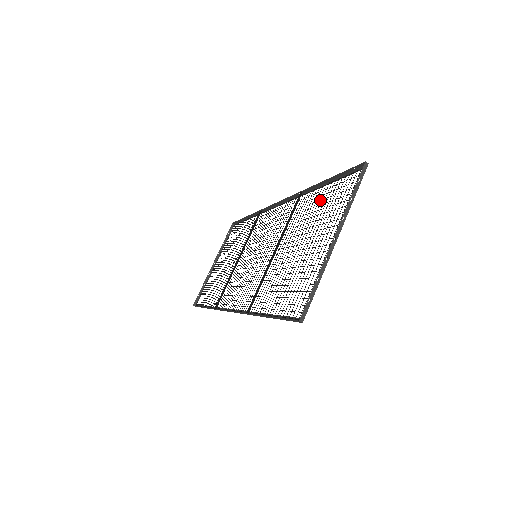
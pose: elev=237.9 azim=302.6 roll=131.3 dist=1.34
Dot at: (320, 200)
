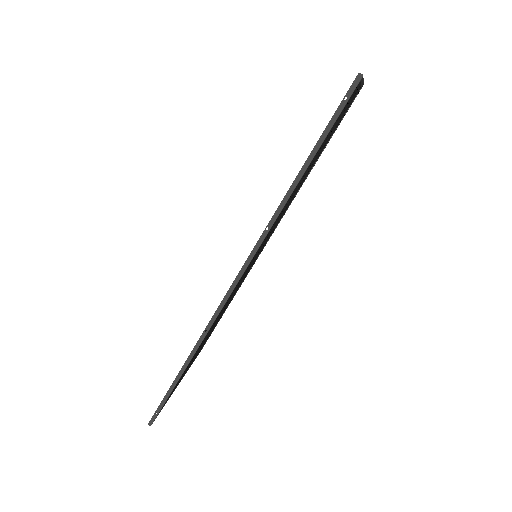
Dot at: (325, 145)
